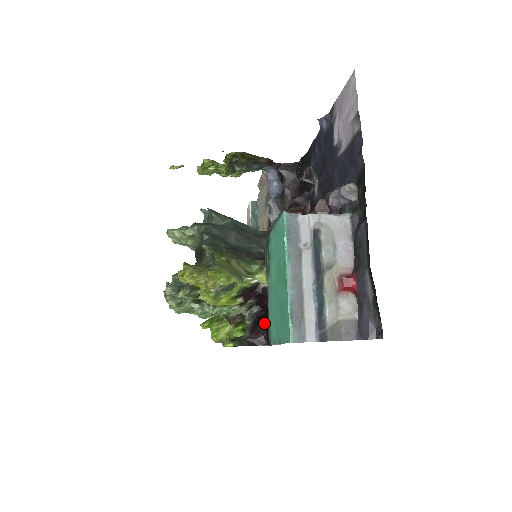
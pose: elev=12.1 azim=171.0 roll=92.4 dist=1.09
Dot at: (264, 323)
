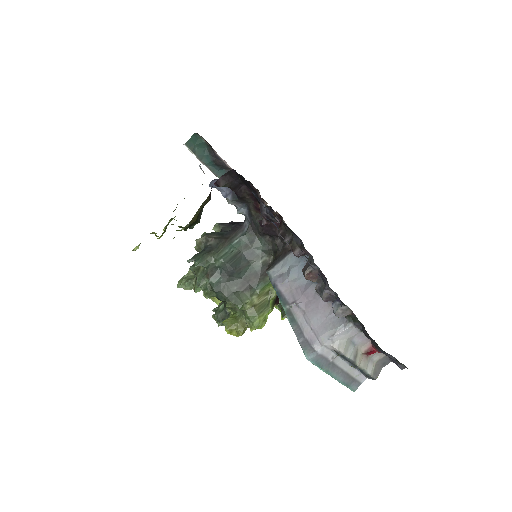
Dot at: occluded
